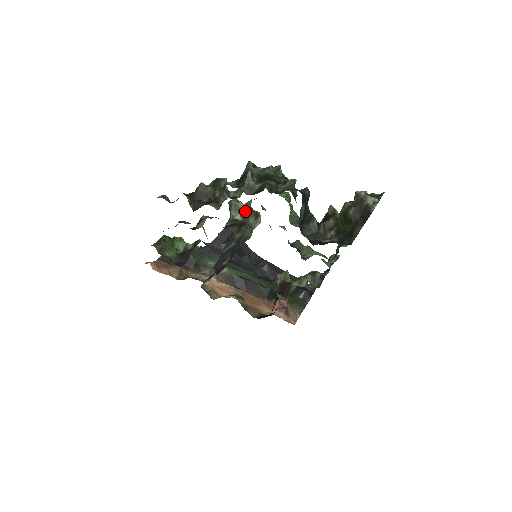
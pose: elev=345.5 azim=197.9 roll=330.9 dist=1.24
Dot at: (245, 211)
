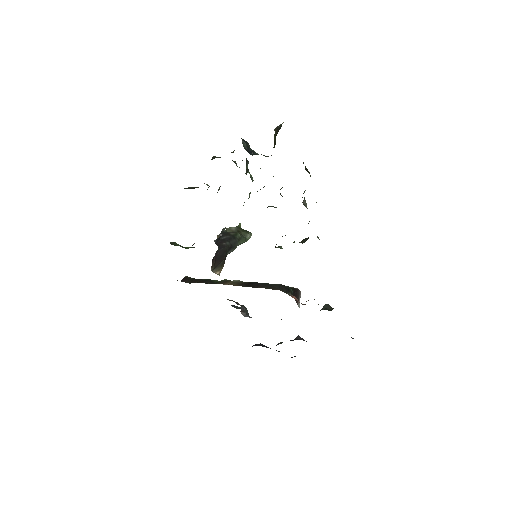
Dot at: (237, 230)
